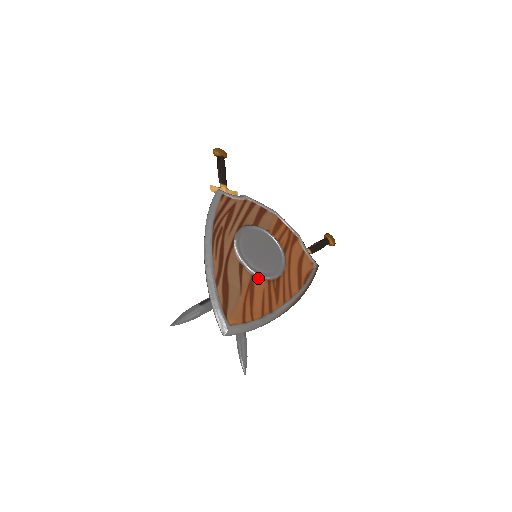
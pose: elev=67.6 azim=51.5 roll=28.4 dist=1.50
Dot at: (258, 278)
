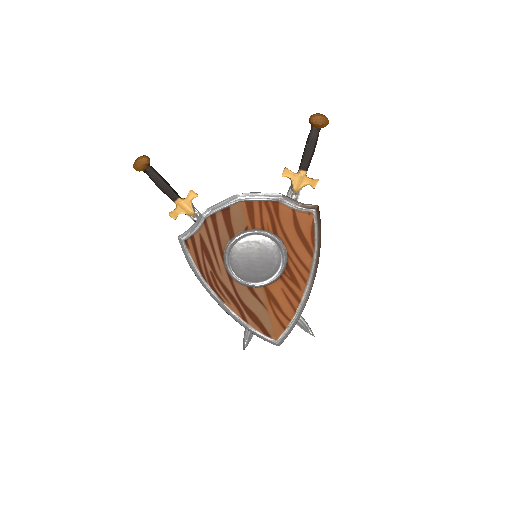
Dot at: (271, 284)
